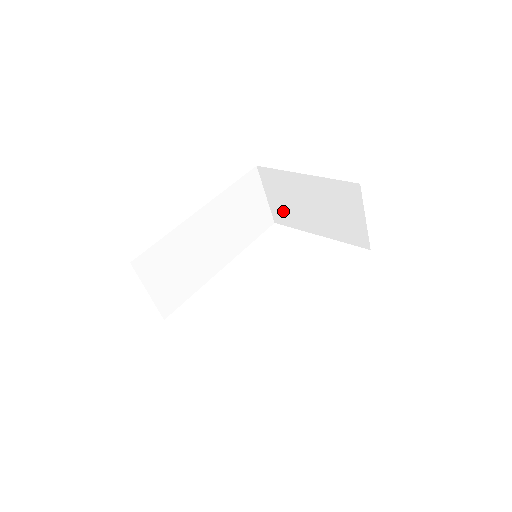
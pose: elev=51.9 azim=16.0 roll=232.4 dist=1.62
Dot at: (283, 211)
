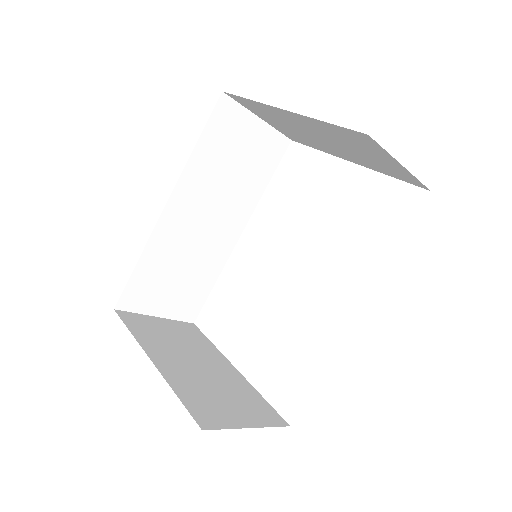
Dot at: (291, 134)
